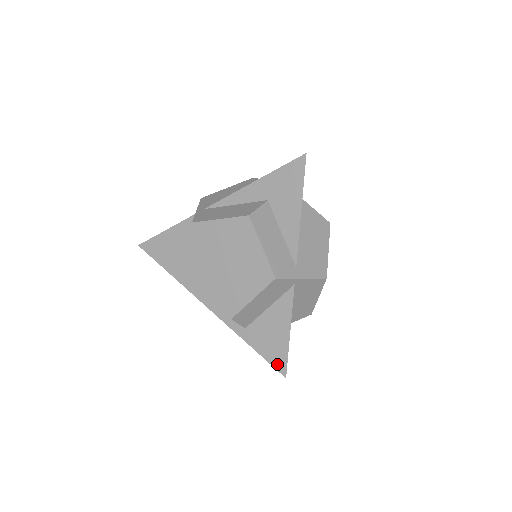
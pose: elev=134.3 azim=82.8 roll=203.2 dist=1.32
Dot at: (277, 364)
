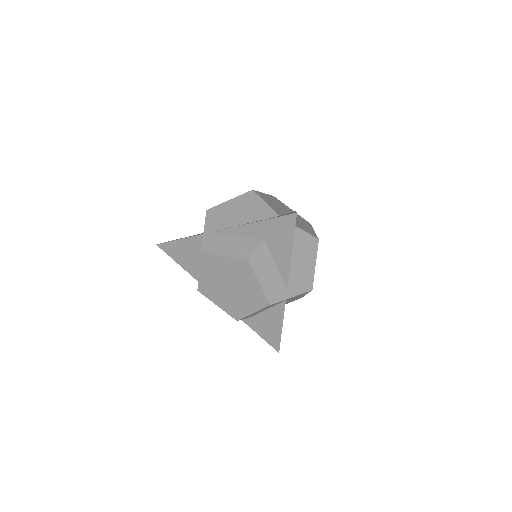
Dot at: (272, 344)
